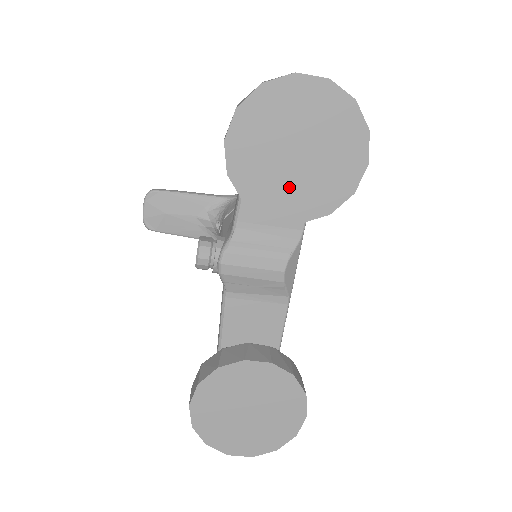
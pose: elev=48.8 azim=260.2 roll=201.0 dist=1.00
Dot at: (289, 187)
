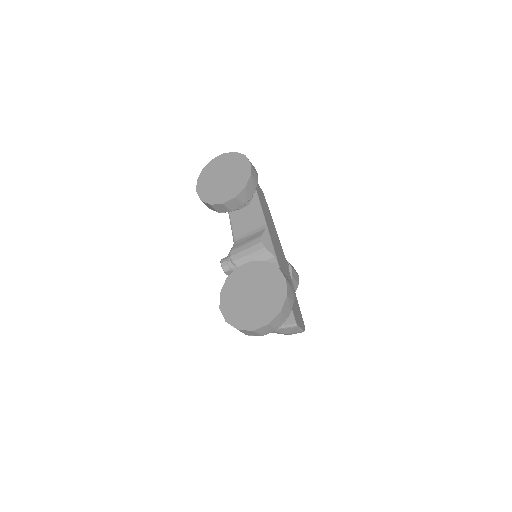
Dot at: (225, 189)
